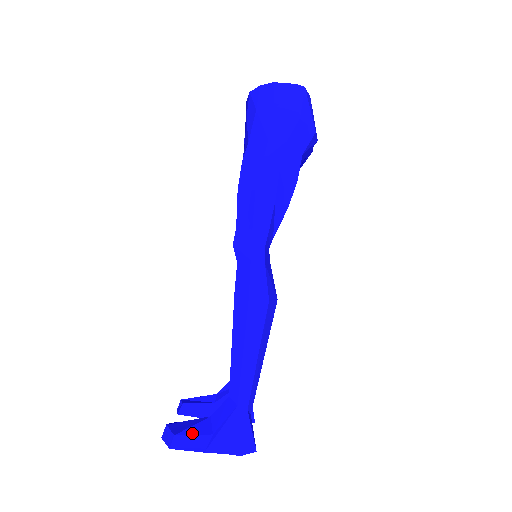
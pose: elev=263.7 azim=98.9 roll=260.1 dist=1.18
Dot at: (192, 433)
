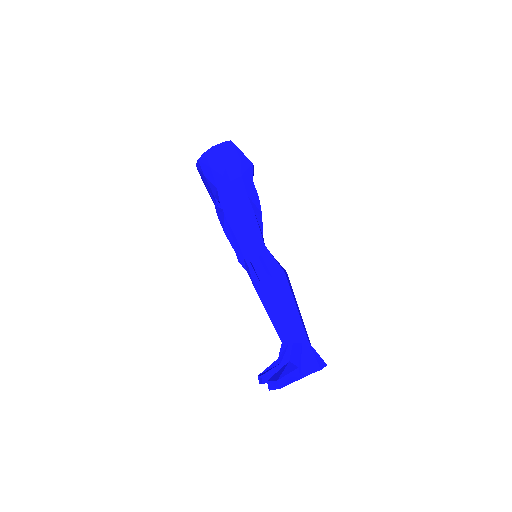
Dot at: (286, 374)
